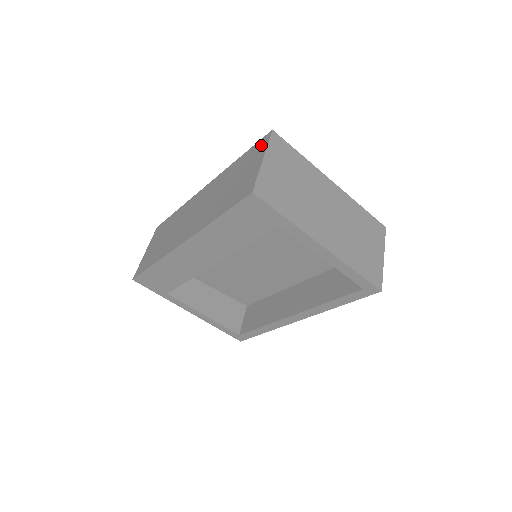
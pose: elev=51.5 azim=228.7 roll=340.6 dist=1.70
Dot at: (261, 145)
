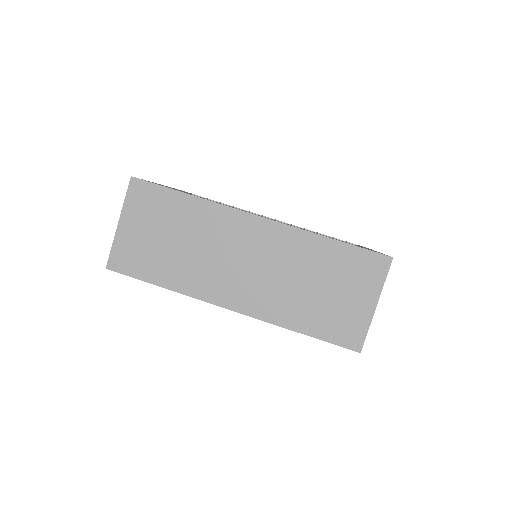
Dot at: (374, 269)
